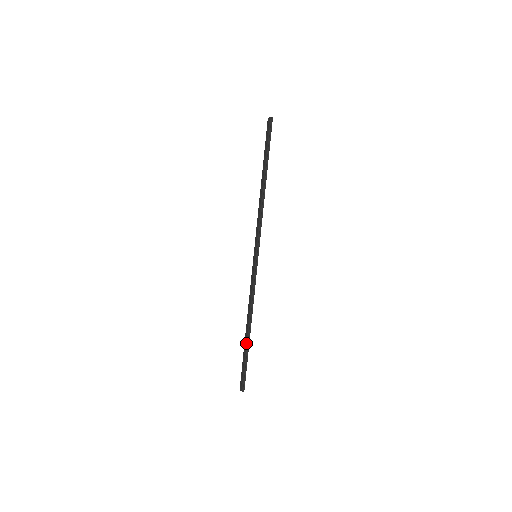
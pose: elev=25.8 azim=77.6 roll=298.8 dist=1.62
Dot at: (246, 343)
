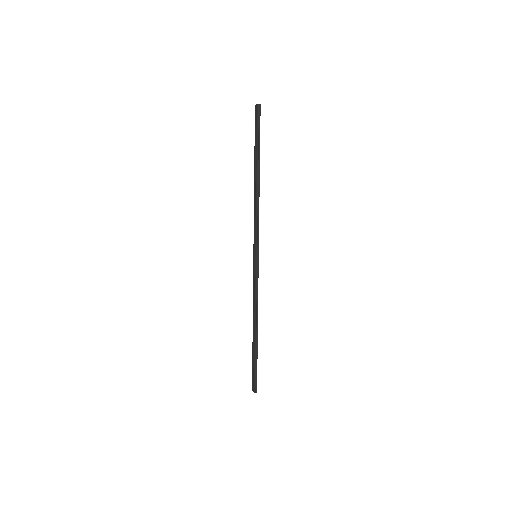
Dot at: (254, 345)
